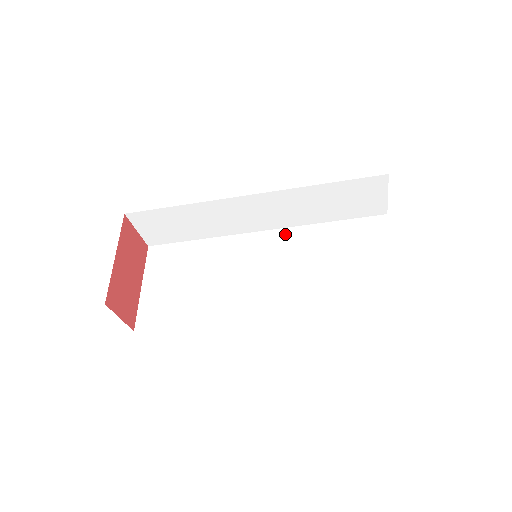
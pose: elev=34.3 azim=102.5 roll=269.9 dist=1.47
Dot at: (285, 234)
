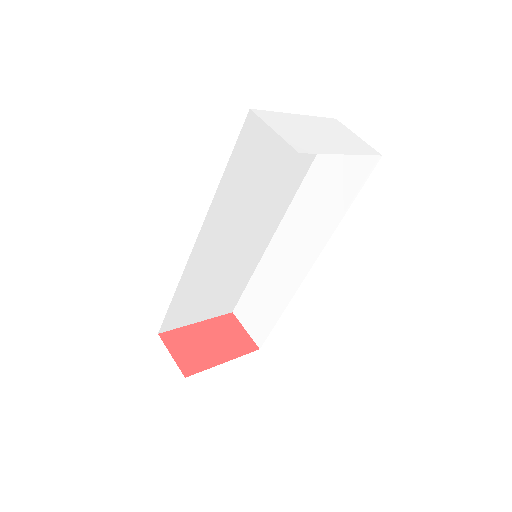
Dot at: occluded
